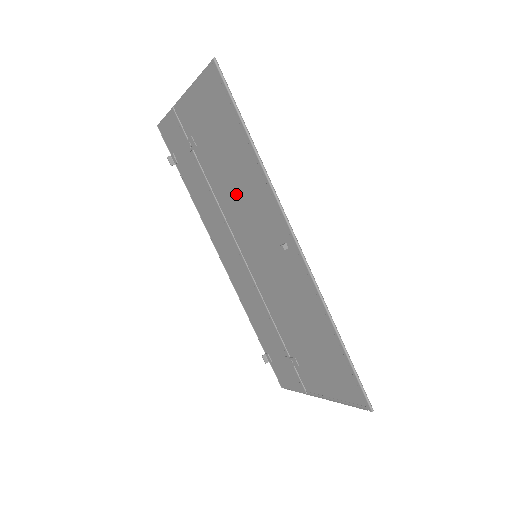
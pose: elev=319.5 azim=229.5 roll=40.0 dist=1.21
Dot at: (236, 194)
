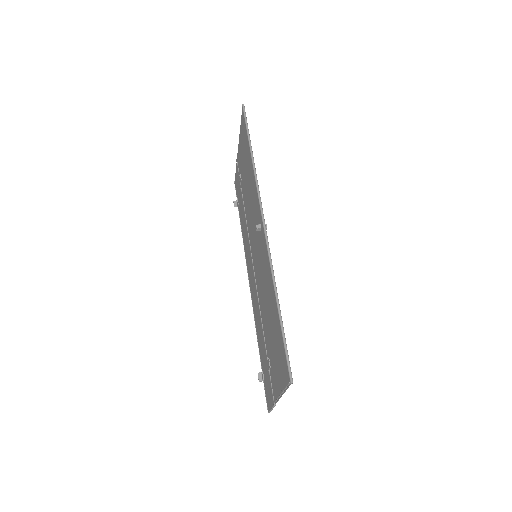
Dot at: (249, 203)
